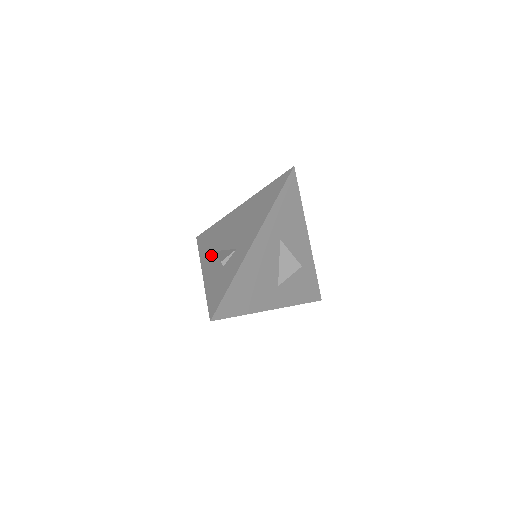
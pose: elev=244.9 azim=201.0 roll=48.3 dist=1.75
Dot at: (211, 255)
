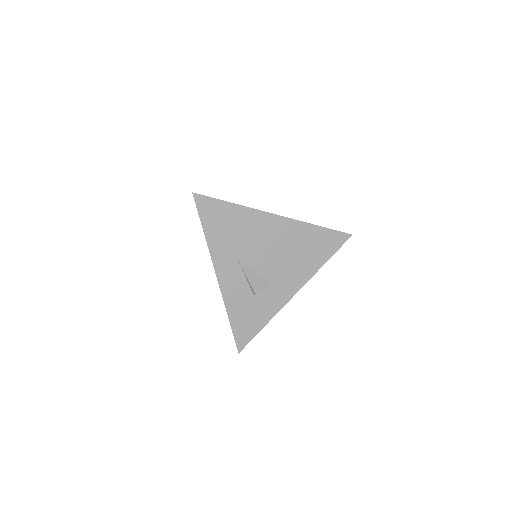
Dot at: (231, 260)
